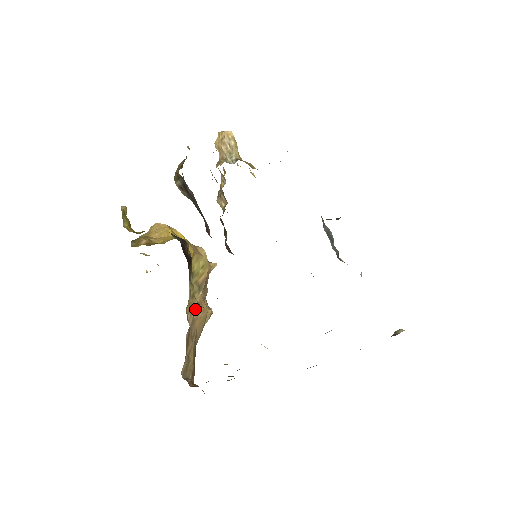
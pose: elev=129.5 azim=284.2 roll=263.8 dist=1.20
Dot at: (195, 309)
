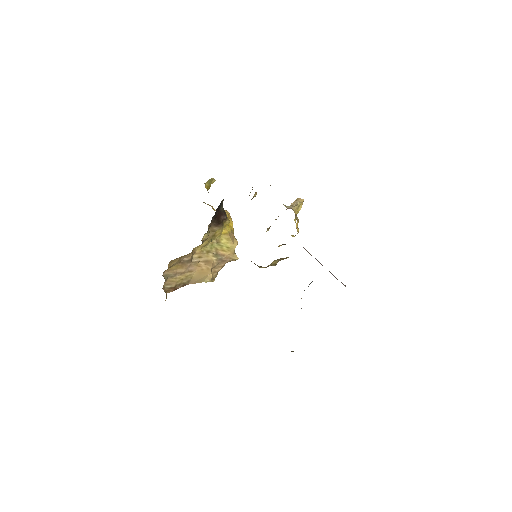
Dot at: (203, 260)
